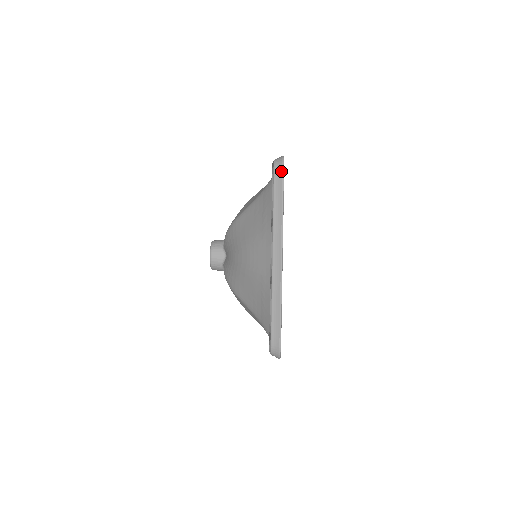
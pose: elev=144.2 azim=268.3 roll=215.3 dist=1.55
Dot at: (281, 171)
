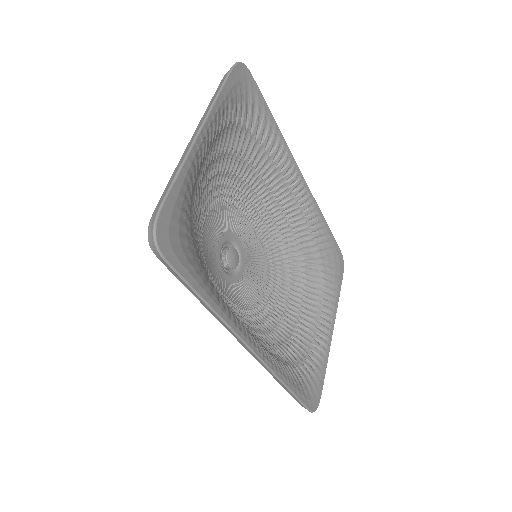
Dot at: (232, 66)
